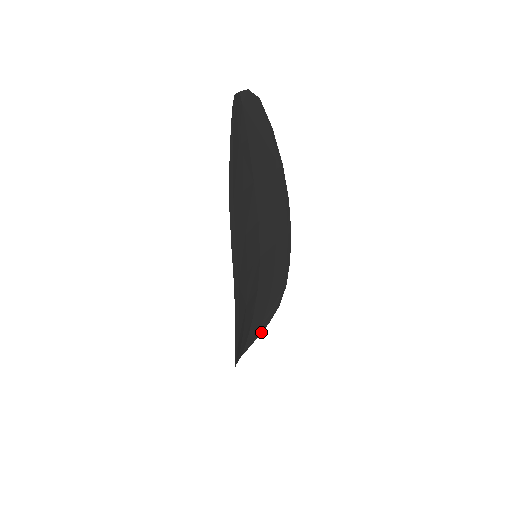
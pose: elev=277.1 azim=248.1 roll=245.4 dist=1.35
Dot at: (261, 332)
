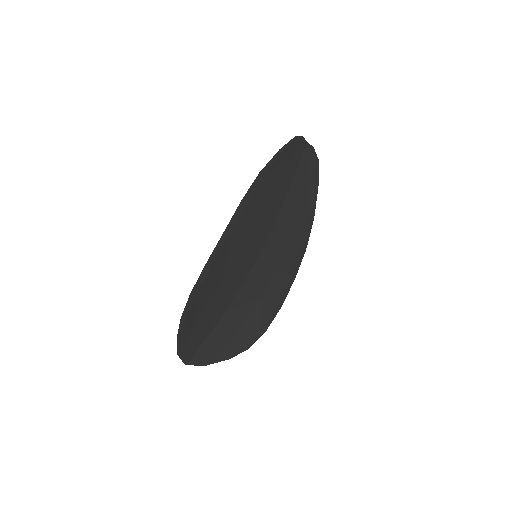
Dot at: (218, 361)
